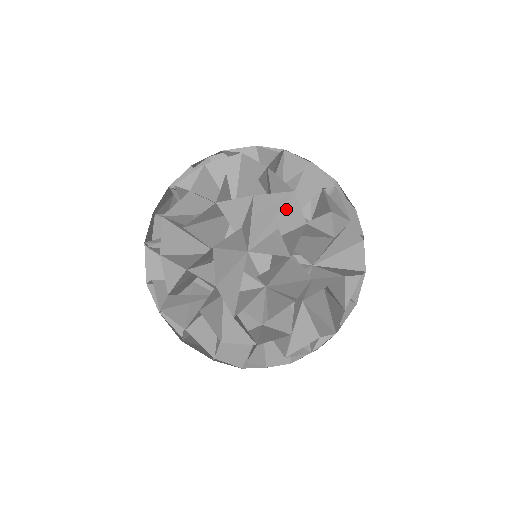
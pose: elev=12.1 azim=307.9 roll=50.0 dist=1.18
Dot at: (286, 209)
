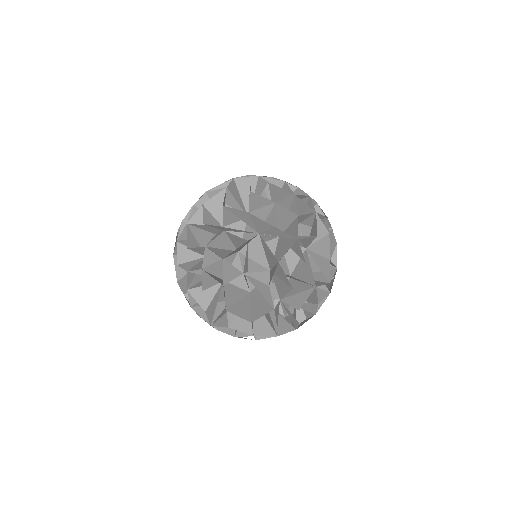
Dot at: occluded
